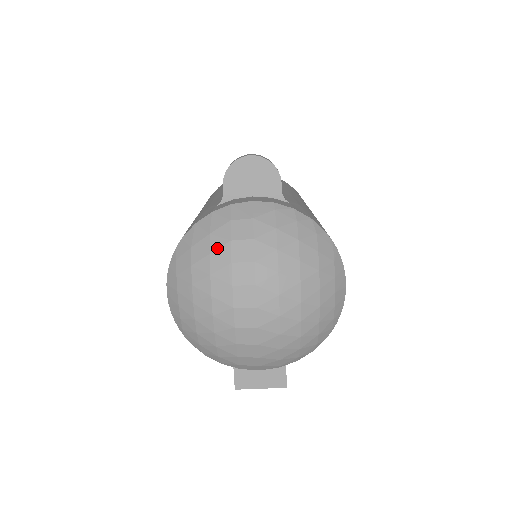
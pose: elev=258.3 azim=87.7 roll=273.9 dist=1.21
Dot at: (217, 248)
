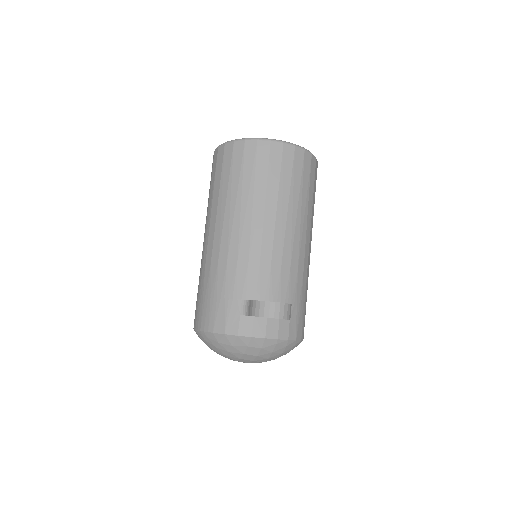
Dot at: (234, 353)
